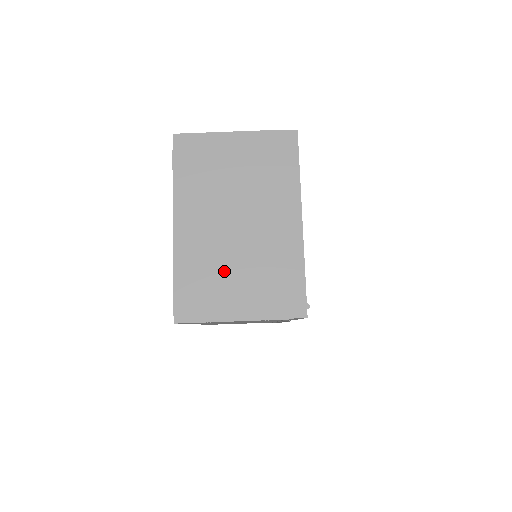
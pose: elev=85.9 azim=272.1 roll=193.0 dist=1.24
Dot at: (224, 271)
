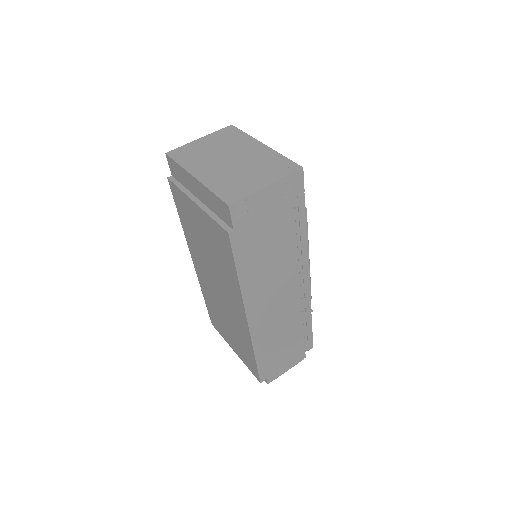
Dot at: (239, 176)
